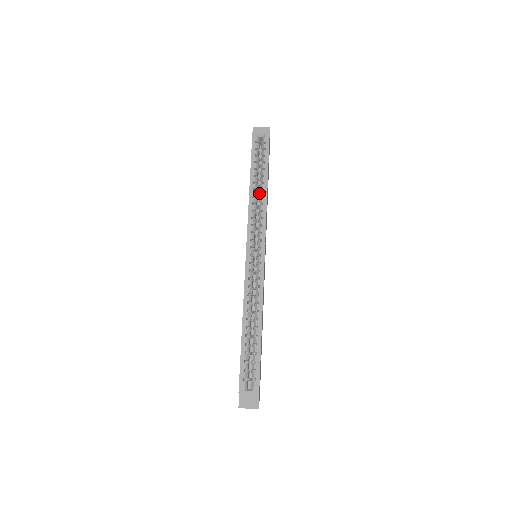
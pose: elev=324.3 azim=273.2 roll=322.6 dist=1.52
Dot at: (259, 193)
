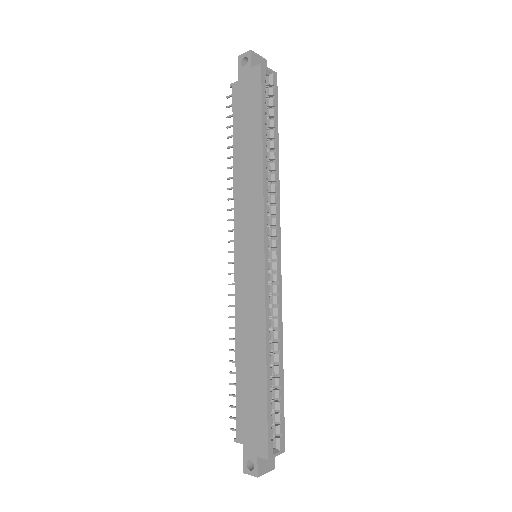
Dot at: occluded
